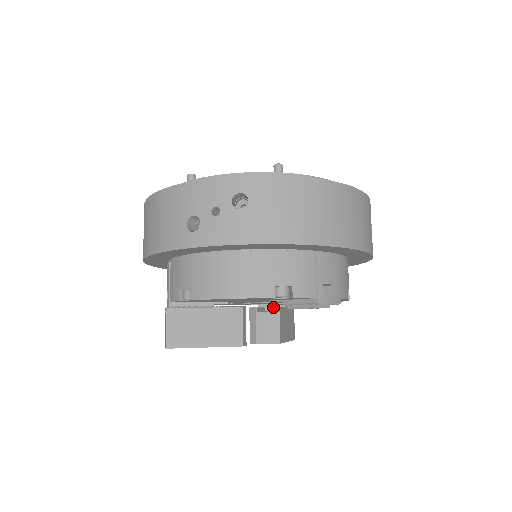
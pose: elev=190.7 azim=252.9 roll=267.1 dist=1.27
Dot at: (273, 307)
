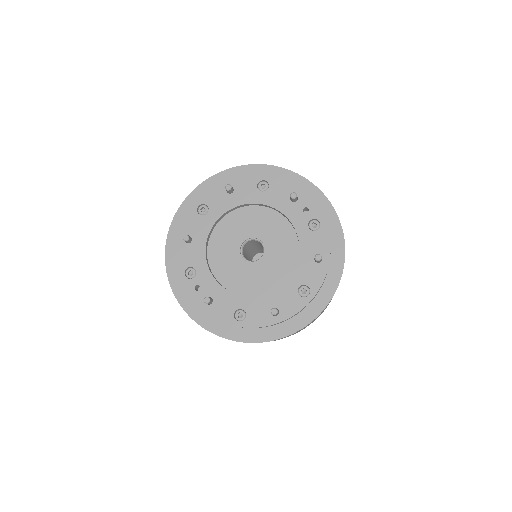
Dot at: occluded
